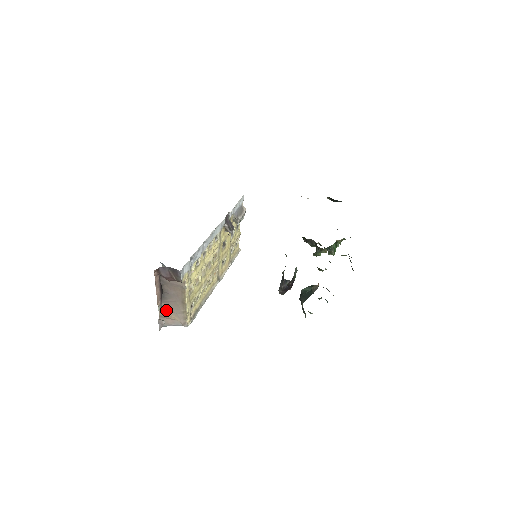
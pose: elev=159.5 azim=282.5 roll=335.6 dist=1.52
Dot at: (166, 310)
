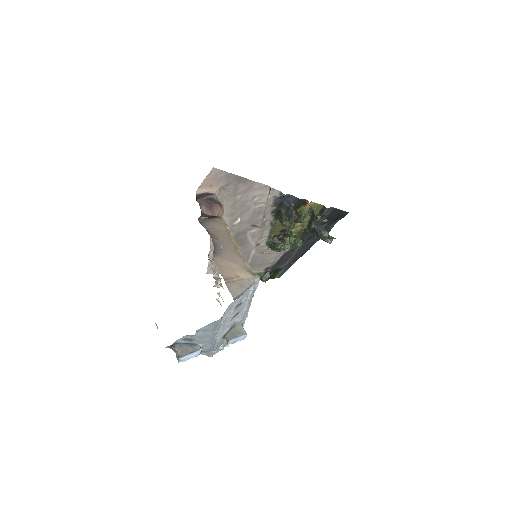
Dot at: (227, 268)
